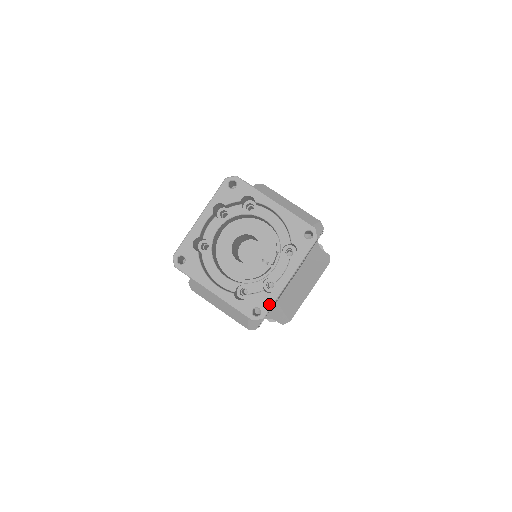
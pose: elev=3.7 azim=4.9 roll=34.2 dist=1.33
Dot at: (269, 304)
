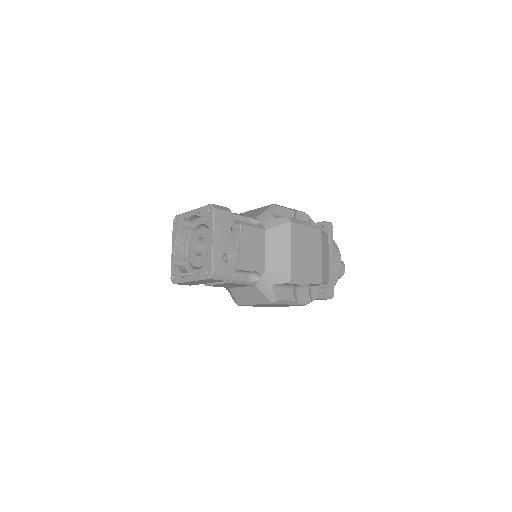
Dot at: (178, 281)
